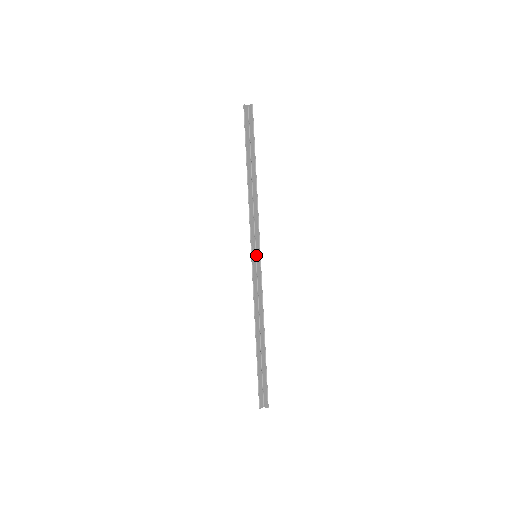
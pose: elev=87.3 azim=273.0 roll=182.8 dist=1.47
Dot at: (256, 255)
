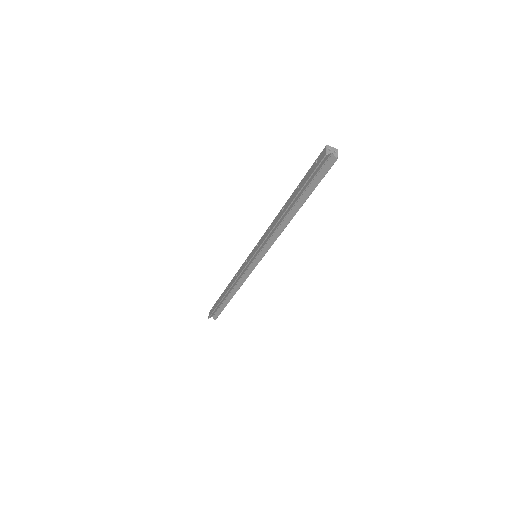
Dot at: (256, 257)
